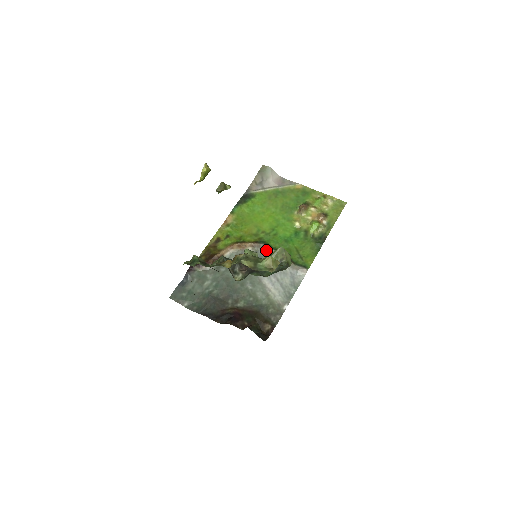
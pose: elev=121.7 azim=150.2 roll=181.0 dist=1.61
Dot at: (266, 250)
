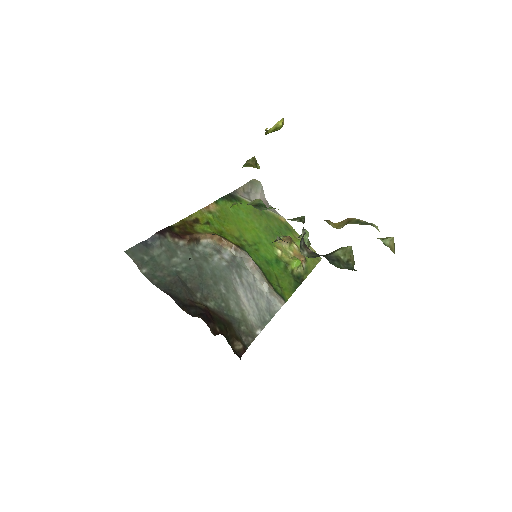
Dot at: (247, 260)
